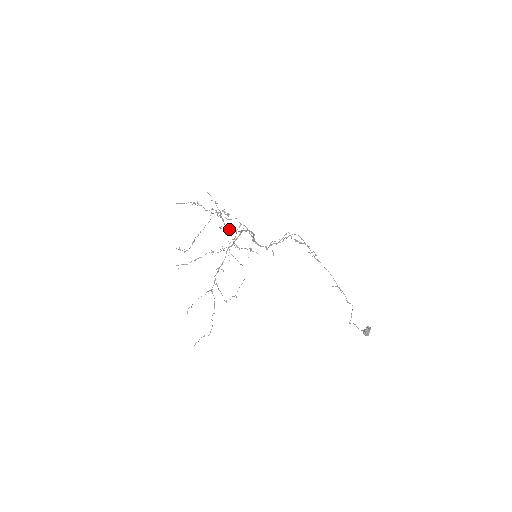
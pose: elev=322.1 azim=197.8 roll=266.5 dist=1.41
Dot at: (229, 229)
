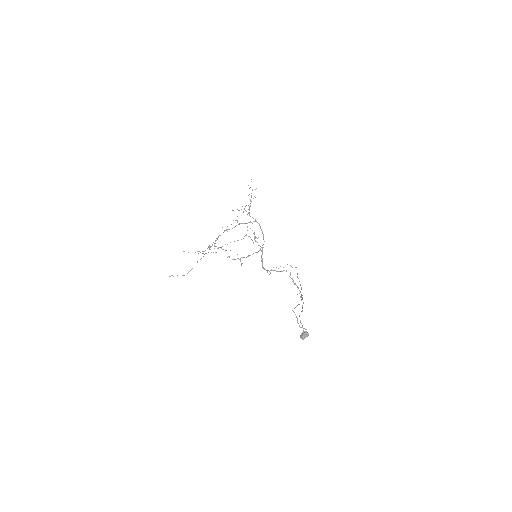
Dot at: occluded
